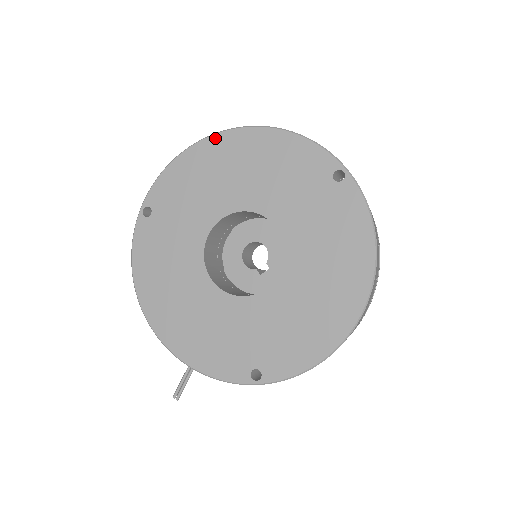
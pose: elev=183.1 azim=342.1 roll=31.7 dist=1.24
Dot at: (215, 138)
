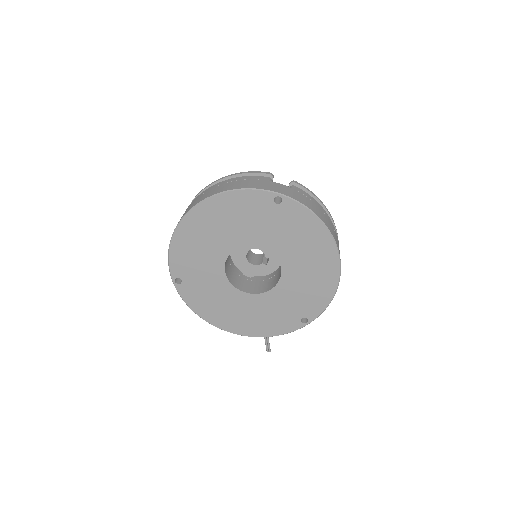
Dot at: (185, 220)
